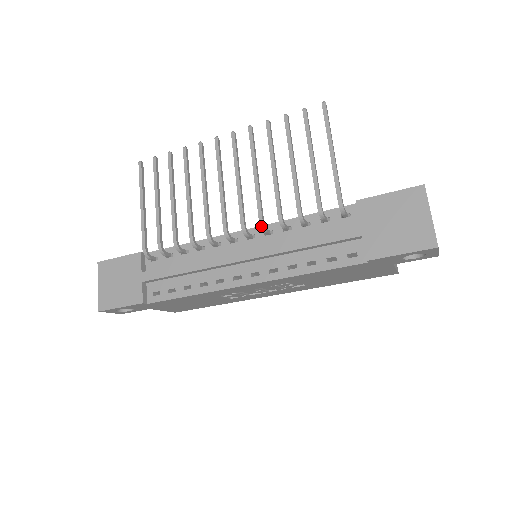
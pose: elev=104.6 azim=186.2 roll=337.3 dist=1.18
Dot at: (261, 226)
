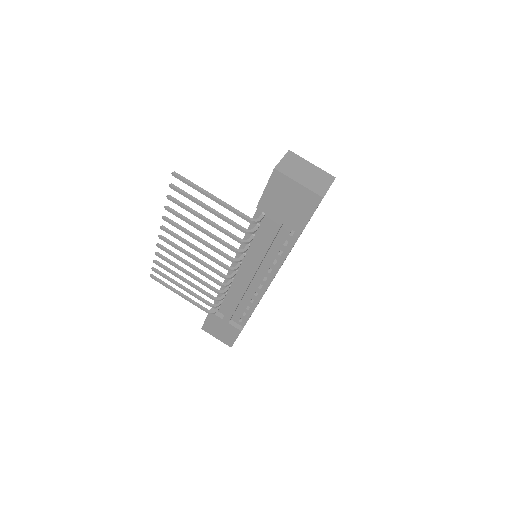
Dot at: (235, 262)
